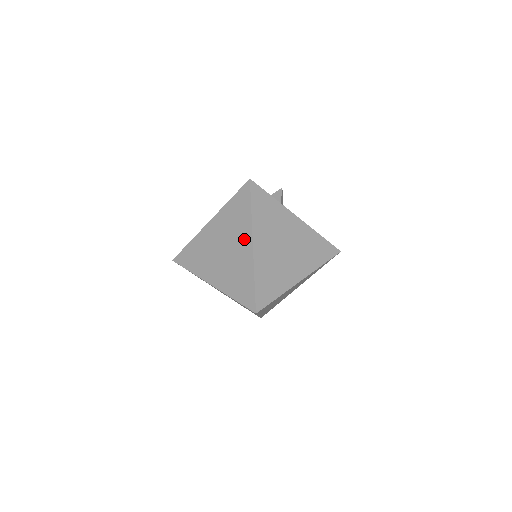
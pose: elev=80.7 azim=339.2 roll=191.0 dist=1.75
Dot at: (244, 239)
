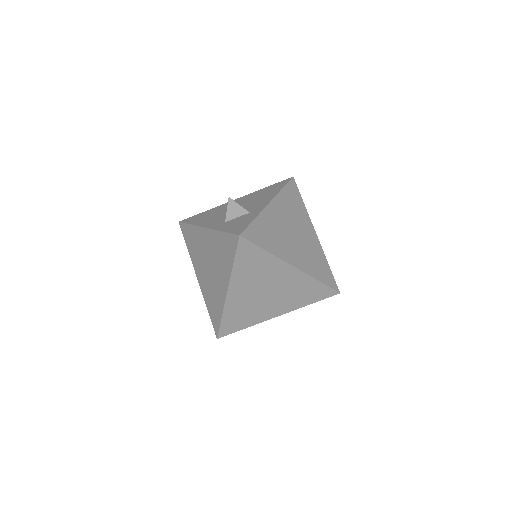
Dot at: (281, 271)
